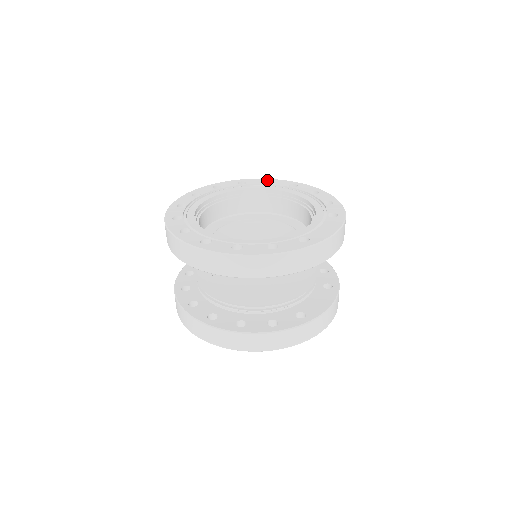
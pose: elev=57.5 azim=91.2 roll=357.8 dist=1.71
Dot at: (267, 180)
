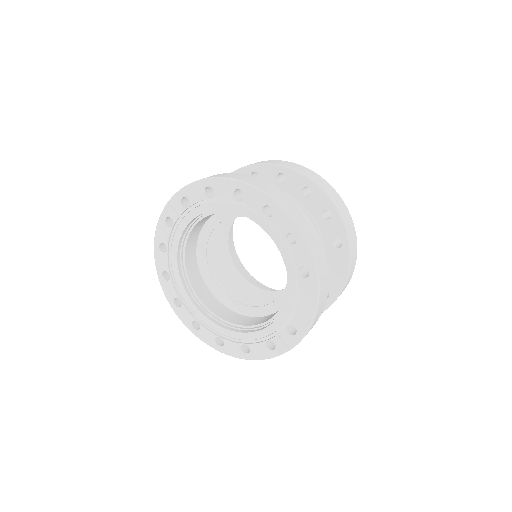
Dot at: occluded
